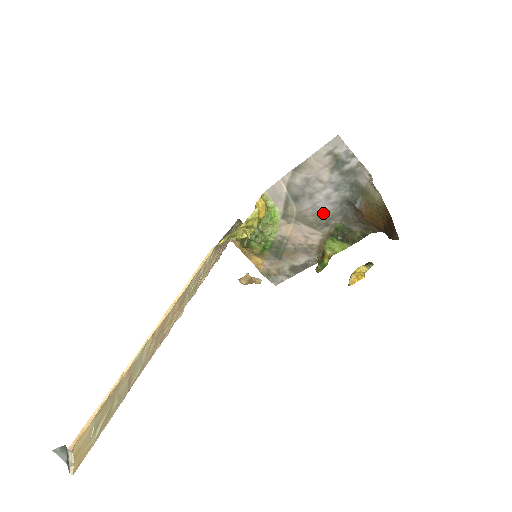
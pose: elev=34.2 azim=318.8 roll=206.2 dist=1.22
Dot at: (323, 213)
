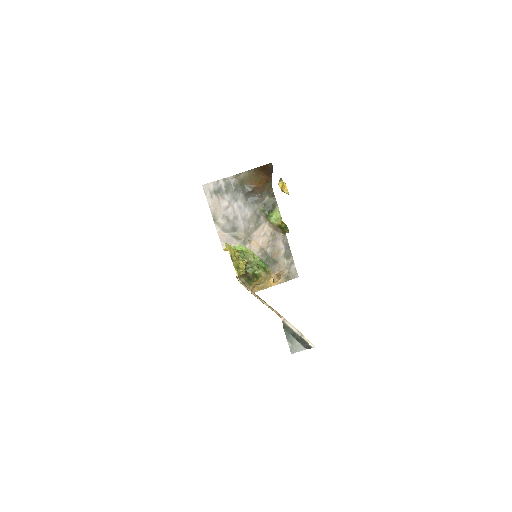
Dot at: (250, 215)
